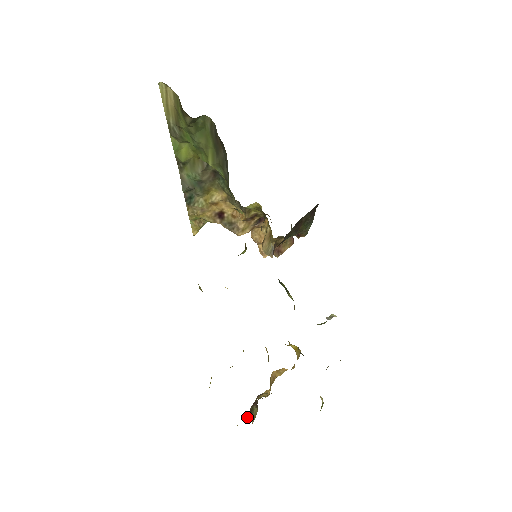
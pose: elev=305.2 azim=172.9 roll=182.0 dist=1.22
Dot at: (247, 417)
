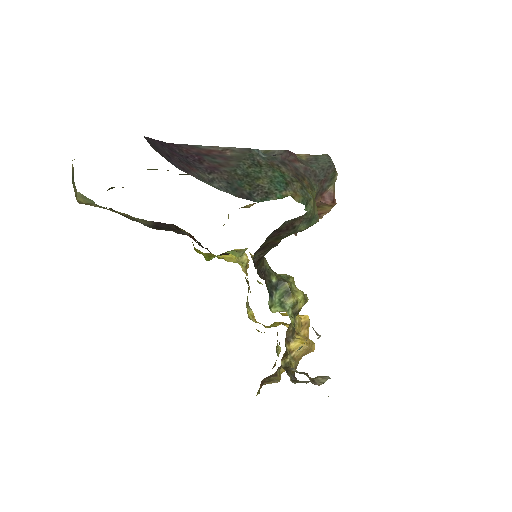
Dot at: (263, 384)
